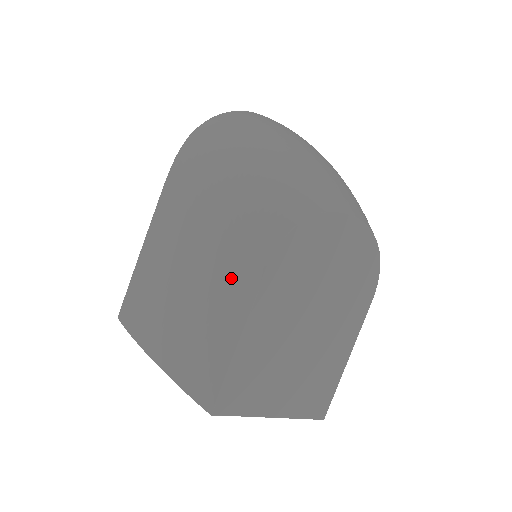
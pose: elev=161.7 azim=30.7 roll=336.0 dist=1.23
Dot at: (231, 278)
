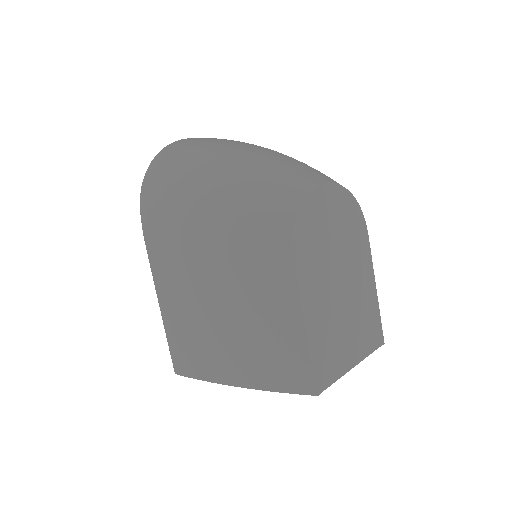
Dot at: (268, 288)
